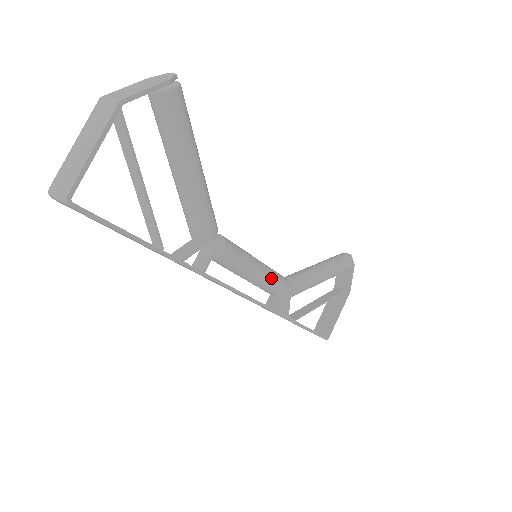
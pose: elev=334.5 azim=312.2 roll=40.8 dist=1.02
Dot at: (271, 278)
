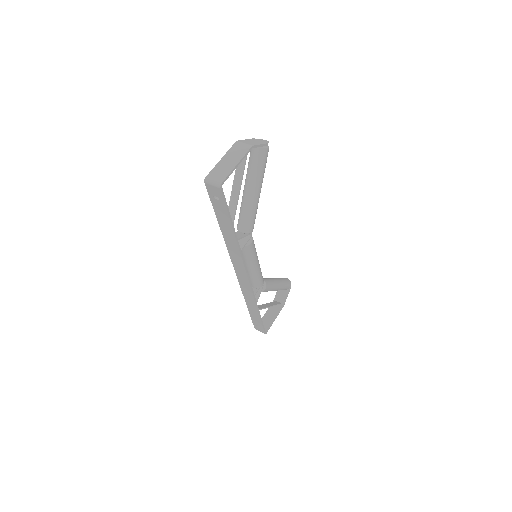
Dot at: (260, 273)
